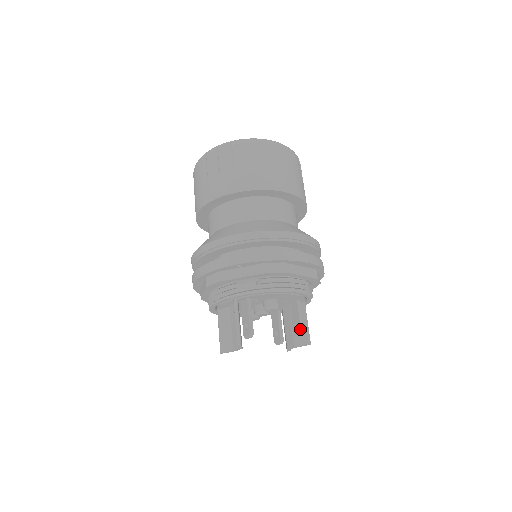
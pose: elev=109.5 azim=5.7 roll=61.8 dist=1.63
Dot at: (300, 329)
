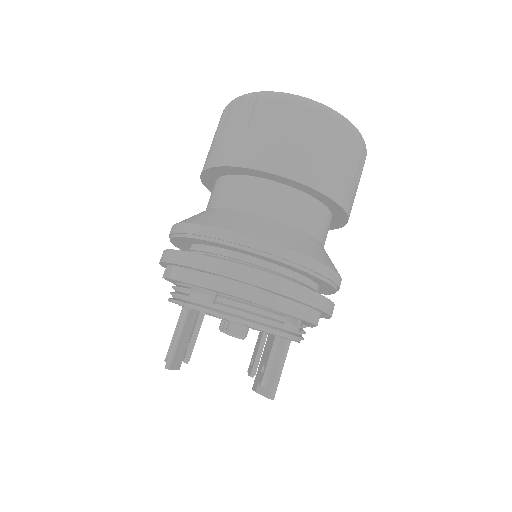
Dot at: (263, 376)
